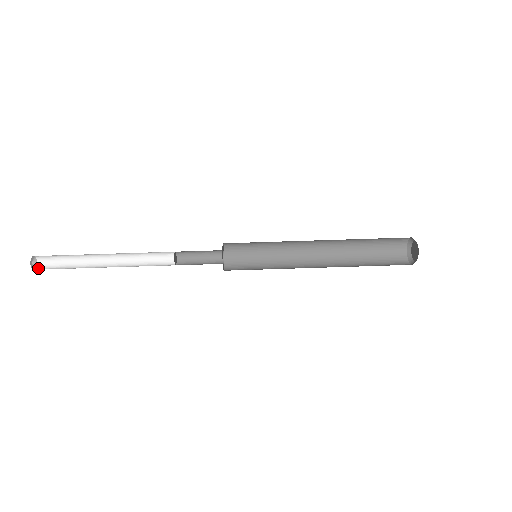
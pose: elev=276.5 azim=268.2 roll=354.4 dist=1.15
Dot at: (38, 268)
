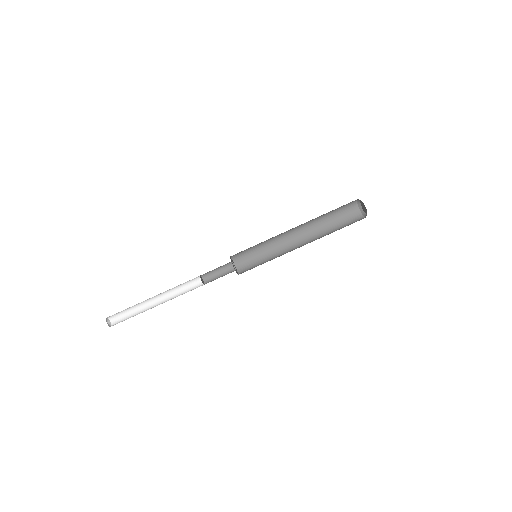
Dot at: (113, 323)
